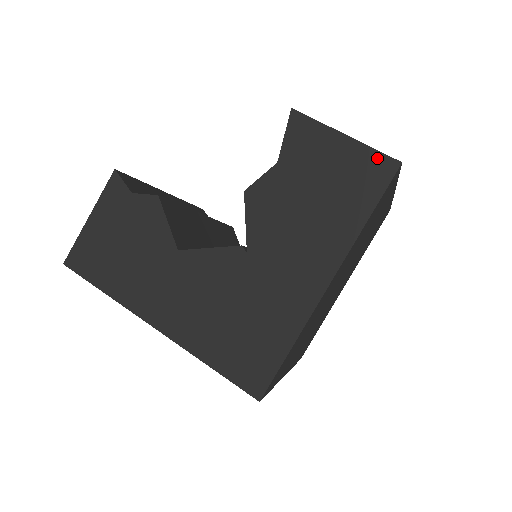
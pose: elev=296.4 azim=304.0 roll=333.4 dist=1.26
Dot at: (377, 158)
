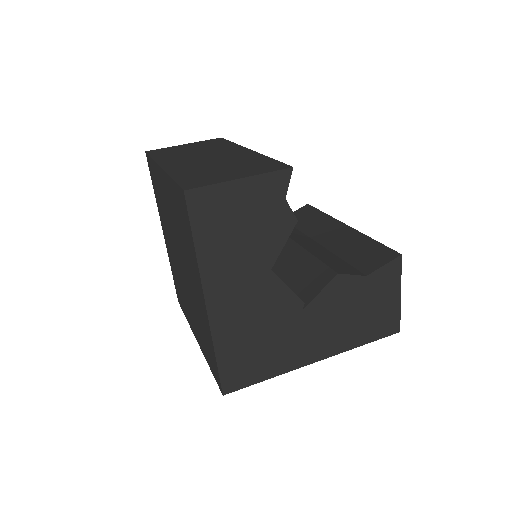
Dot at: (397, 320)
